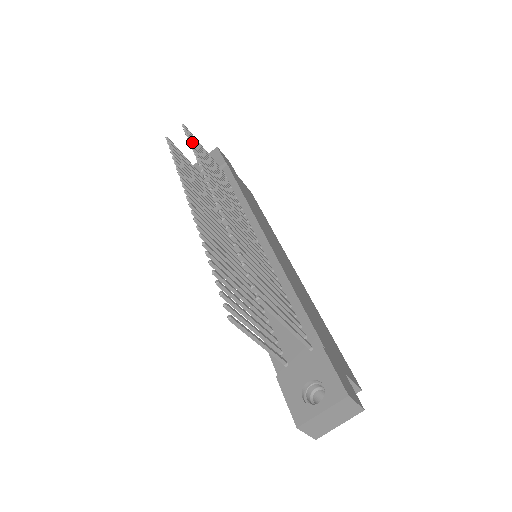
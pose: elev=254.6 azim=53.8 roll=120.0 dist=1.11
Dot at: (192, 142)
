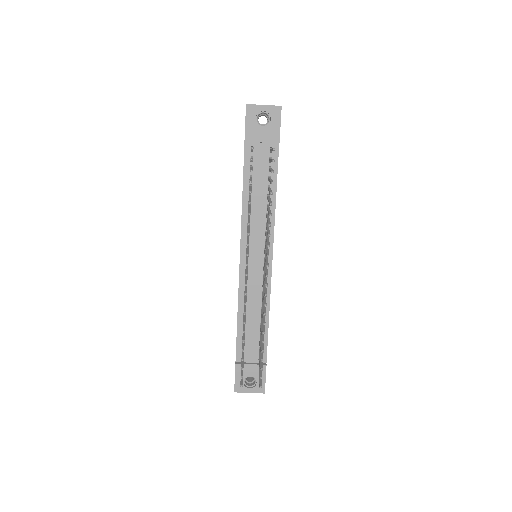
Dot at: occluded
